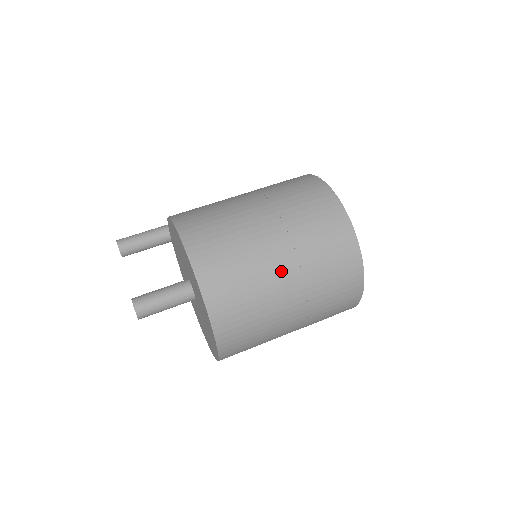
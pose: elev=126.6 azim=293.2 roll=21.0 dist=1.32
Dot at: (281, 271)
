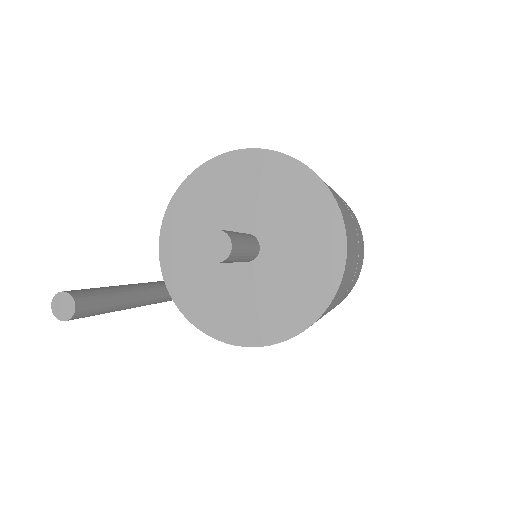
Dot at: occluded
